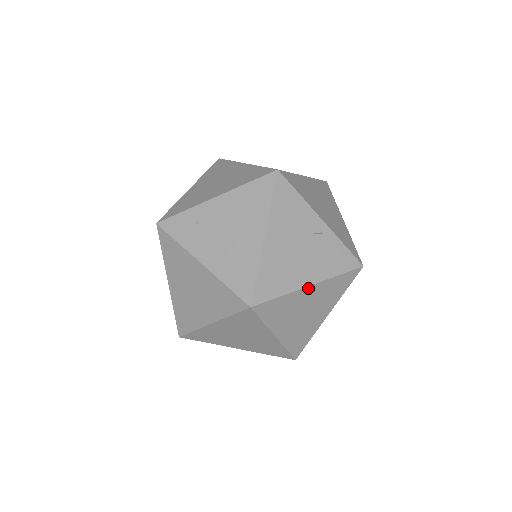
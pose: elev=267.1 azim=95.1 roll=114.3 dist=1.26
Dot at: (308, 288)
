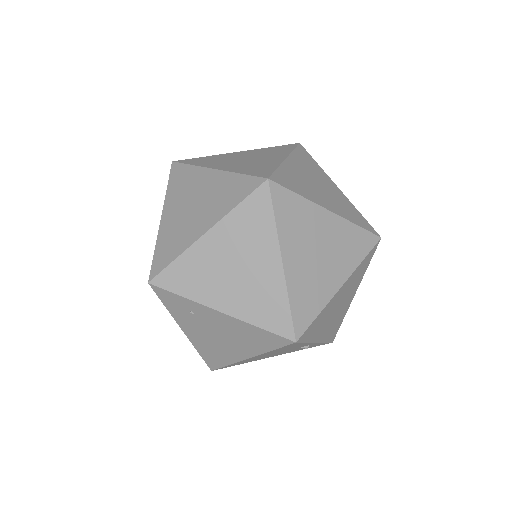
Dot at: occluded
